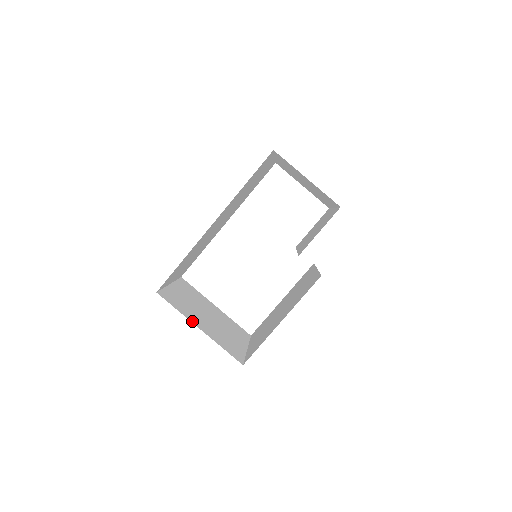
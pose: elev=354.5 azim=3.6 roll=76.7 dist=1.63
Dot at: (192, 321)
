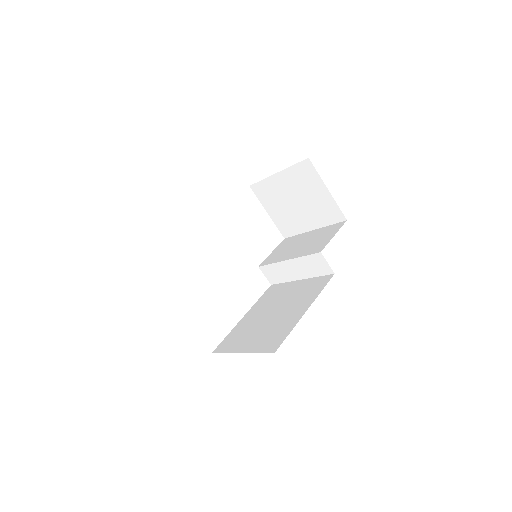
Dot at: occluded
